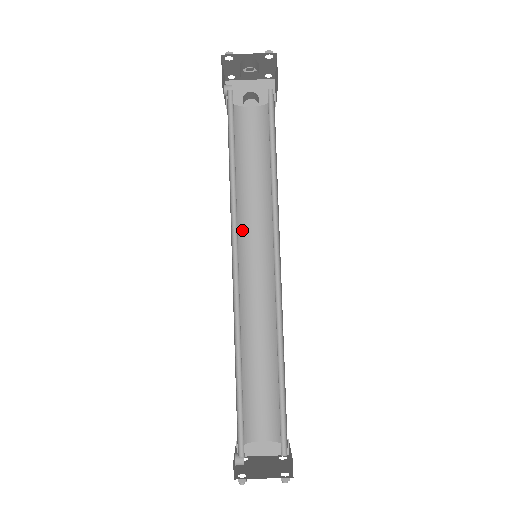
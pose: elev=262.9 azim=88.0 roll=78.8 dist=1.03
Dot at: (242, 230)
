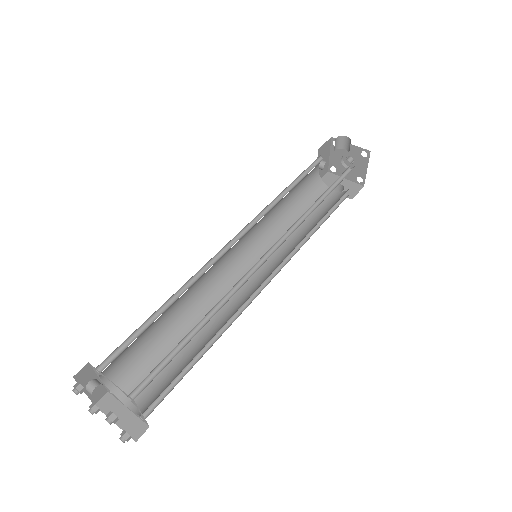
Dot at: (262, 247)
